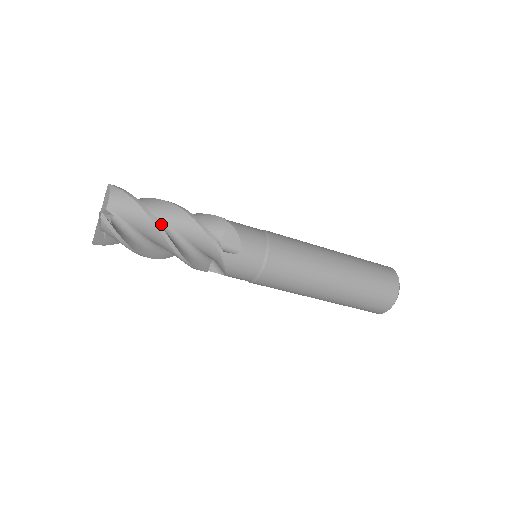
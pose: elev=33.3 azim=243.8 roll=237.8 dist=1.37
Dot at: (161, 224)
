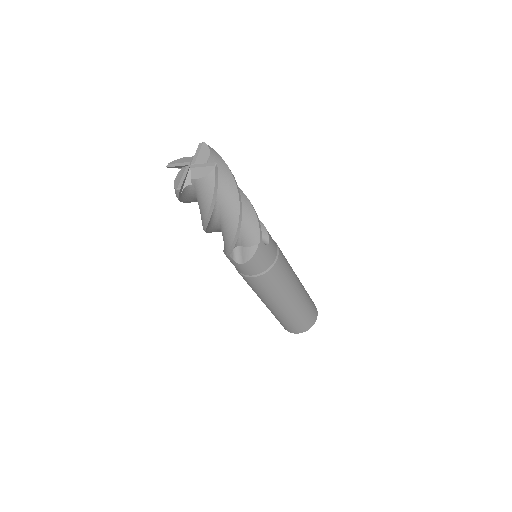
Dot at: occluded
